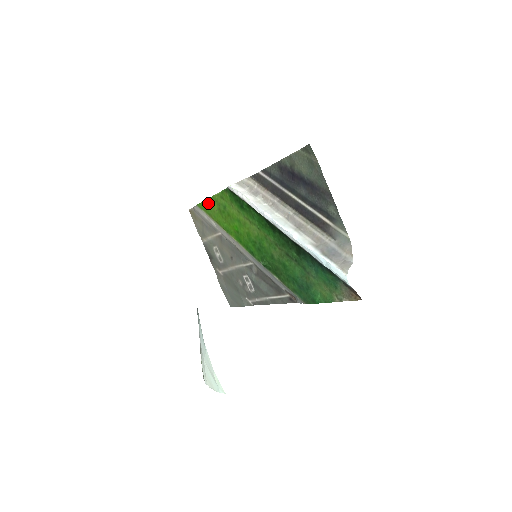
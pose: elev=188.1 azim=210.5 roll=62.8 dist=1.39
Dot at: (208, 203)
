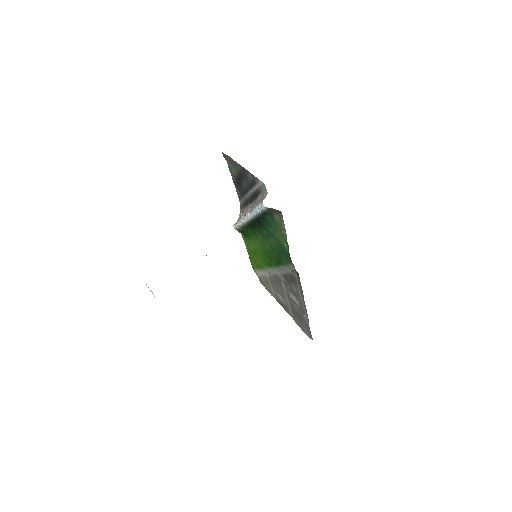
Dot at: (251, 259)
